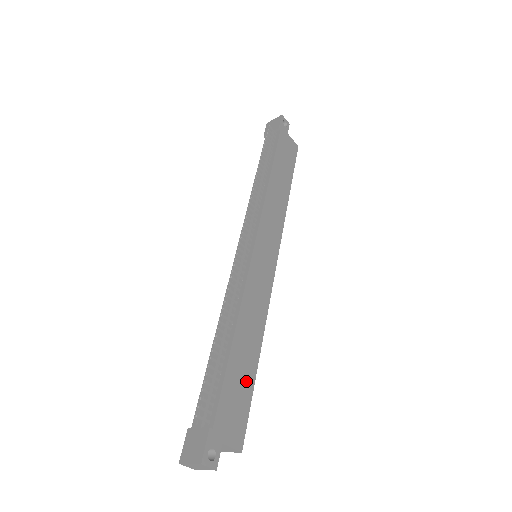
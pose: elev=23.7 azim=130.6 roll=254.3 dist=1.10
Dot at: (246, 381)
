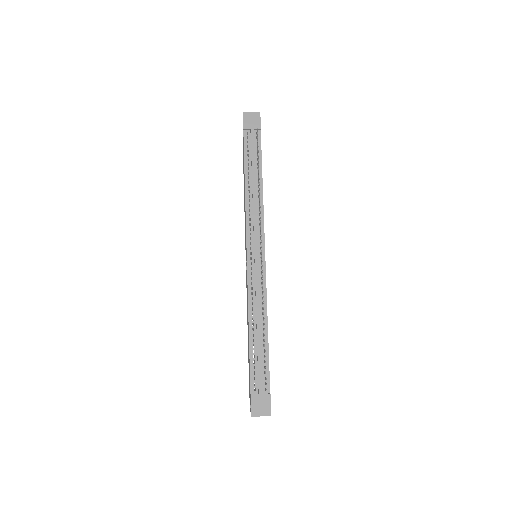
Dot at: occluded
